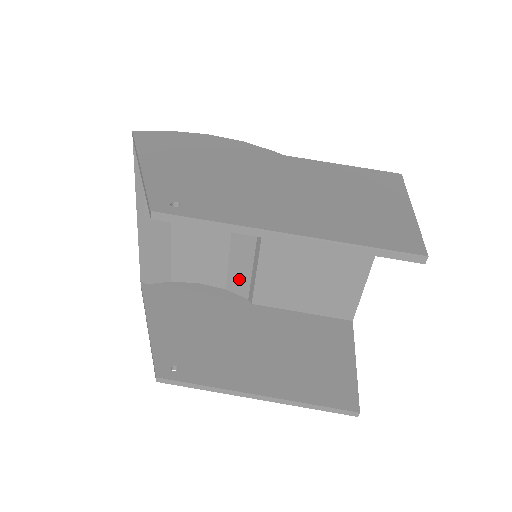
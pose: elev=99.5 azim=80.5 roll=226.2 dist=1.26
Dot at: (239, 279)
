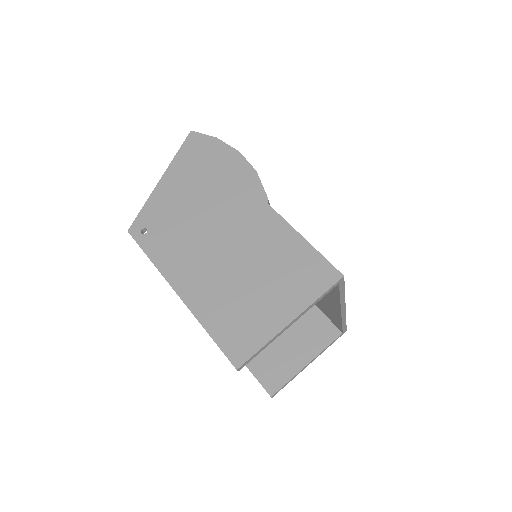
Dot at: occluded
